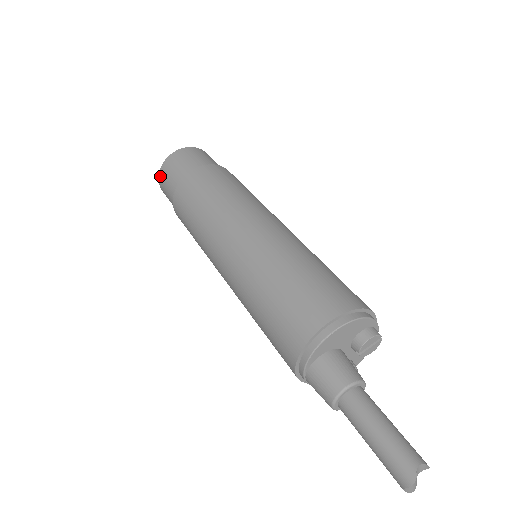
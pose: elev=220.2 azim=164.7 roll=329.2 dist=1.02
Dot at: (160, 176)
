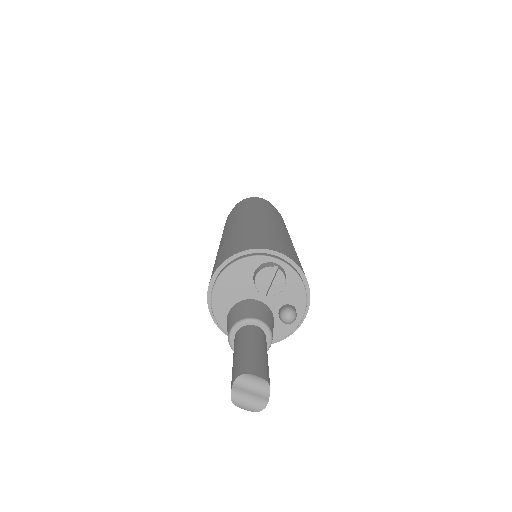
Dot at: occluded
